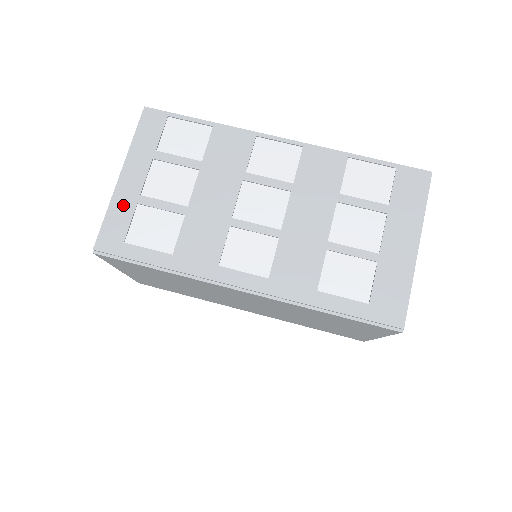
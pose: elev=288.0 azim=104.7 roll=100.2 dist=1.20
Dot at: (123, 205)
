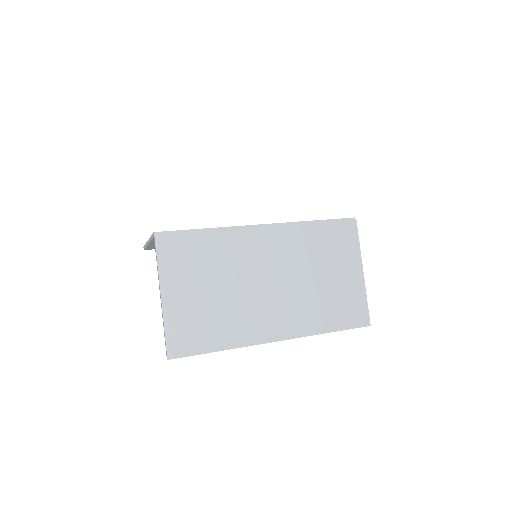
Dot at: occluded
